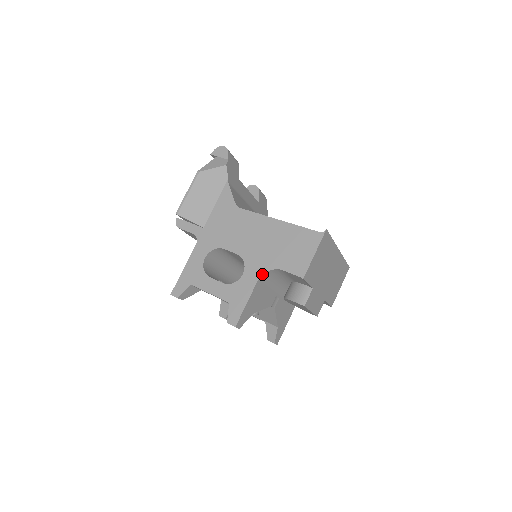
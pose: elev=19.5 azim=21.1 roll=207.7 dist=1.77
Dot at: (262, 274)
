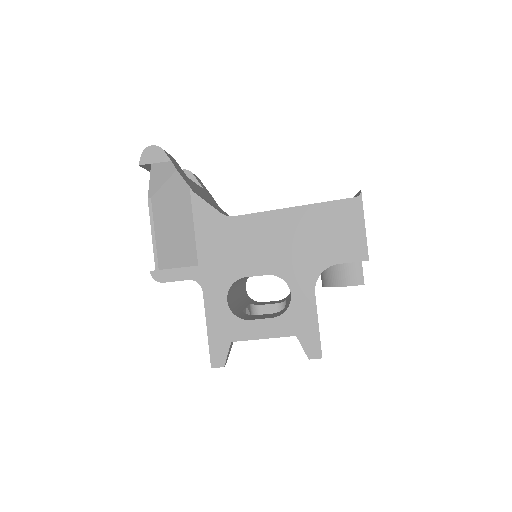
Dot at: occluded
